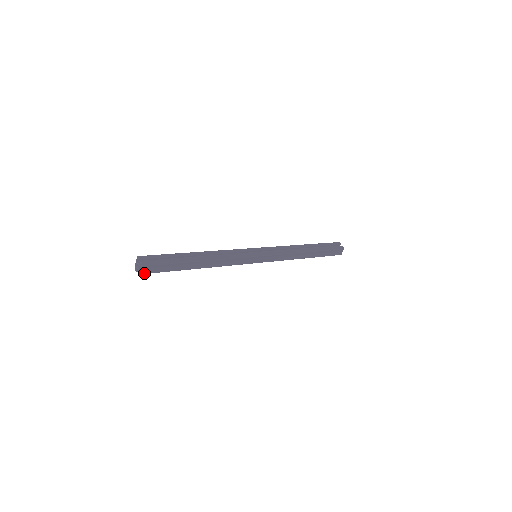
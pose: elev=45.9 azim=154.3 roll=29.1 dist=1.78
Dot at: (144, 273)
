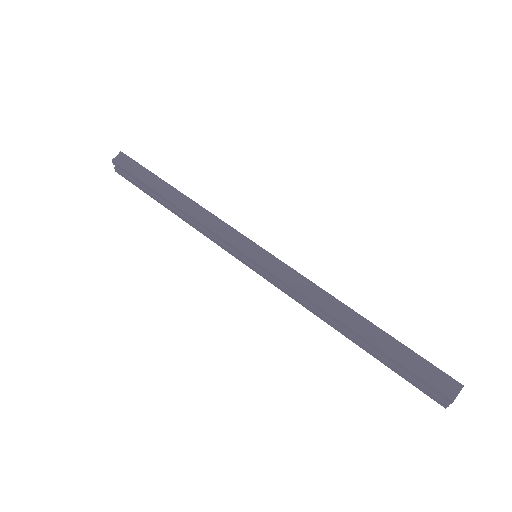
Dot at: (116, 162)
